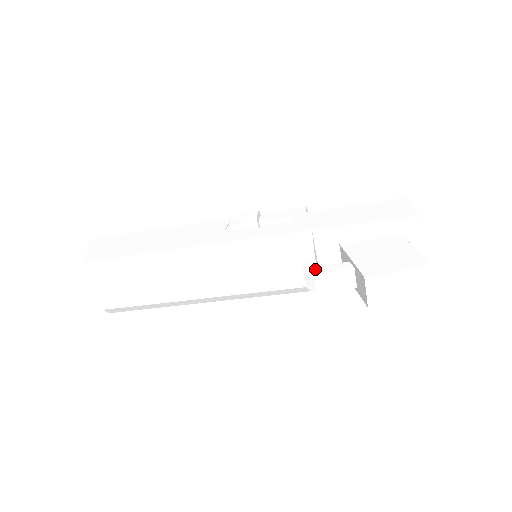
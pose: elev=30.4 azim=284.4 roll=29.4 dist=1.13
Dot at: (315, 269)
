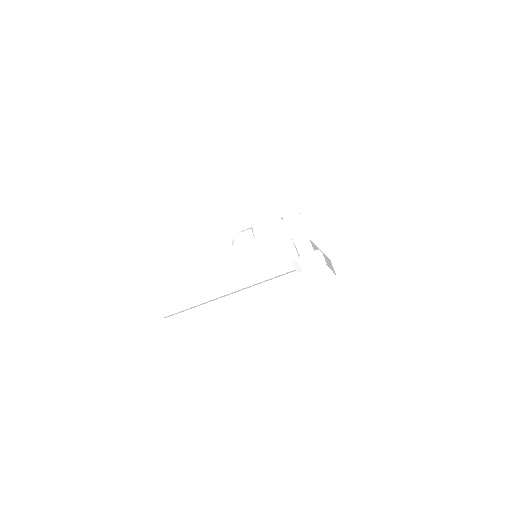
Dot at: (299, 259)
